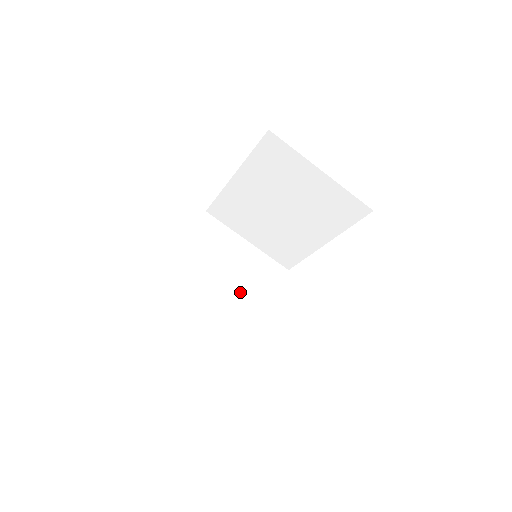
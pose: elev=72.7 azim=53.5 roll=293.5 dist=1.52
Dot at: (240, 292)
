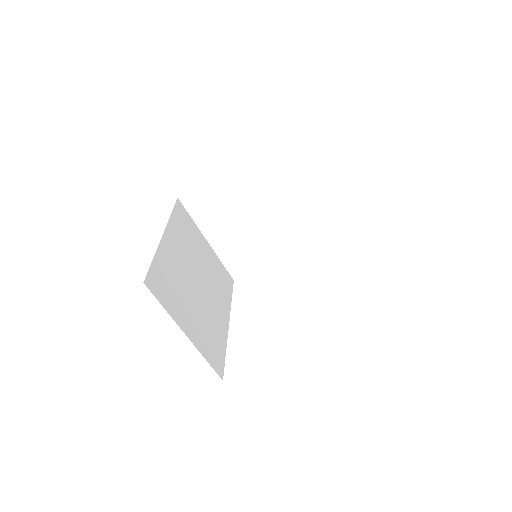
Dot at: (267, 232)
